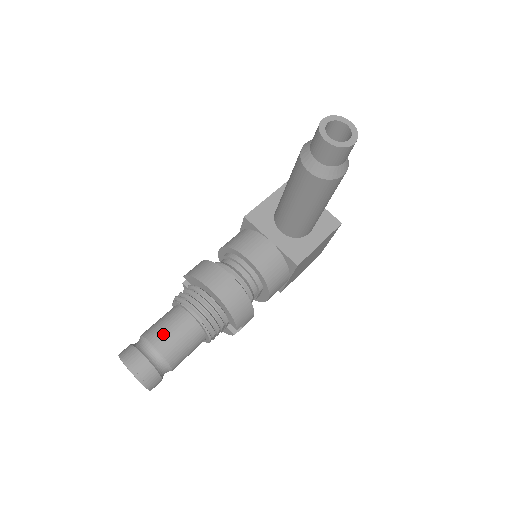
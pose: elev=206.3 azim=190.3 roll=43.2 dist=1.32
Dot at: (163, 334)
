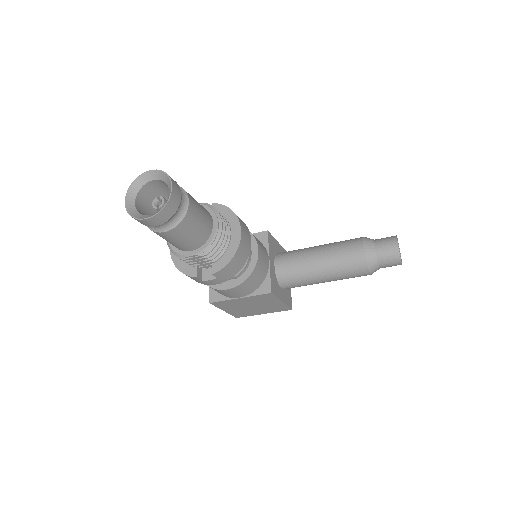
Dot at: (196, 205)
